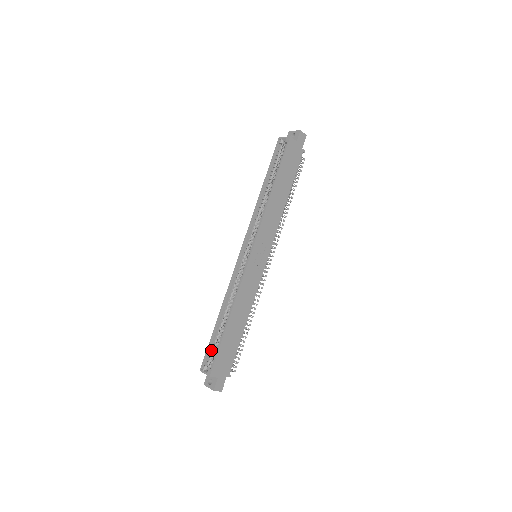
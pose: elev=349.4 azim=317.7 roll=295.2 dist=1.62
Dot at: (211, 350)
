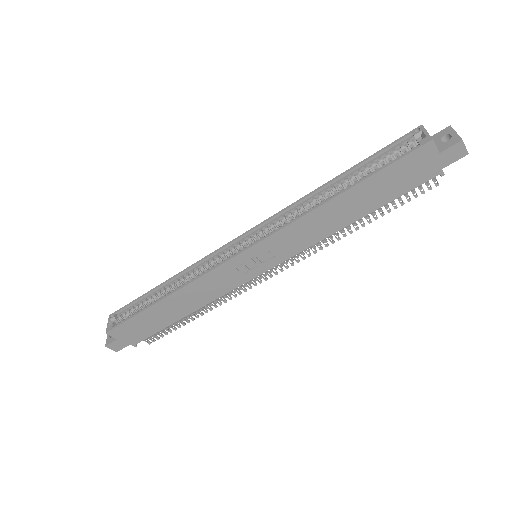
Dot at: (133, 307)
